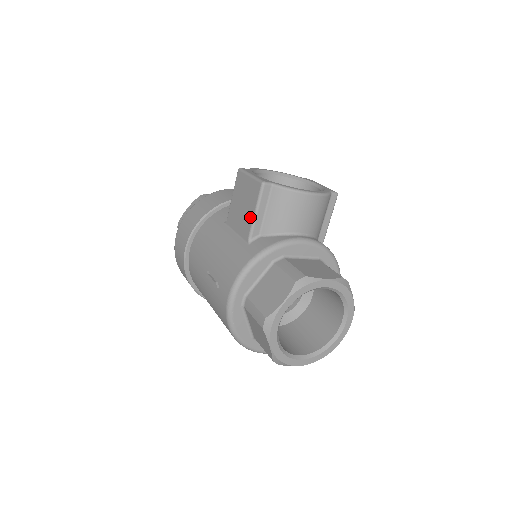
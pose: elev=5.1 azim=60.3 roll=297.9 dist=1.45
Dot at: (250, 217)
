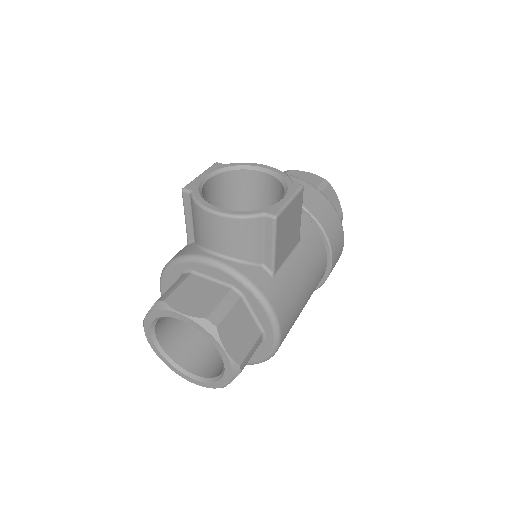
Dot at: occluded
